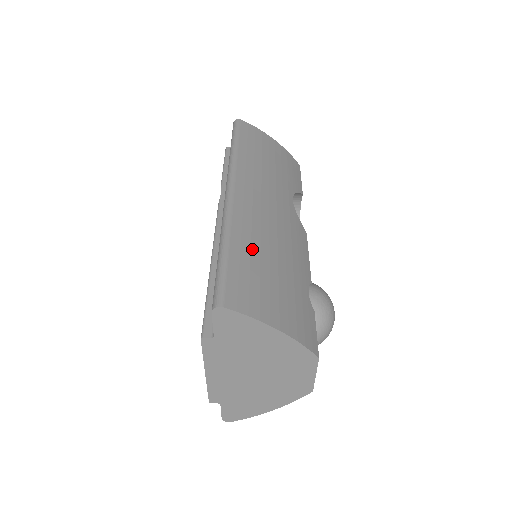
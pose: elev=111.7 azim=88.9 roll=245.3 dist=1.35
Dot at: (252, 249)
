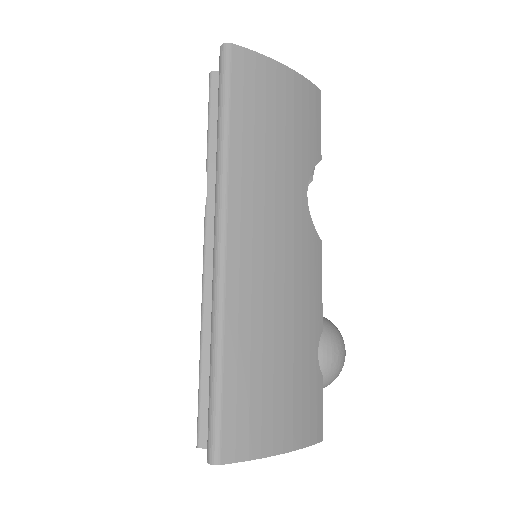
Dot at: (252, 346)
